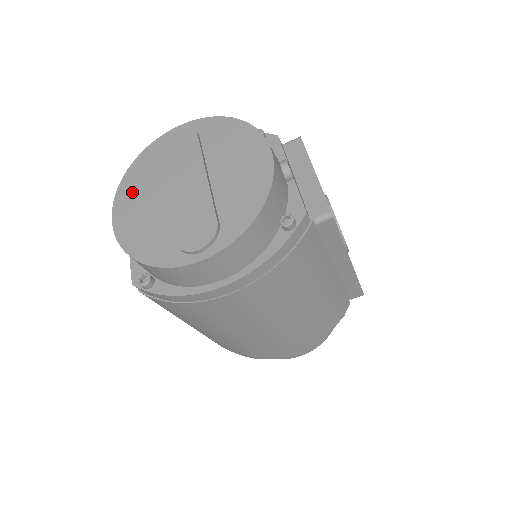
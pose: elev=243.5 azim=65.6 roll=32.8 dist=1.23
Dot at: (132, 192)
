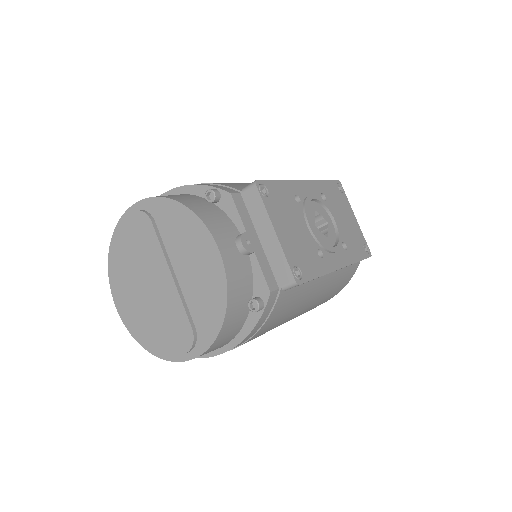
Dot at: (120, 278)
